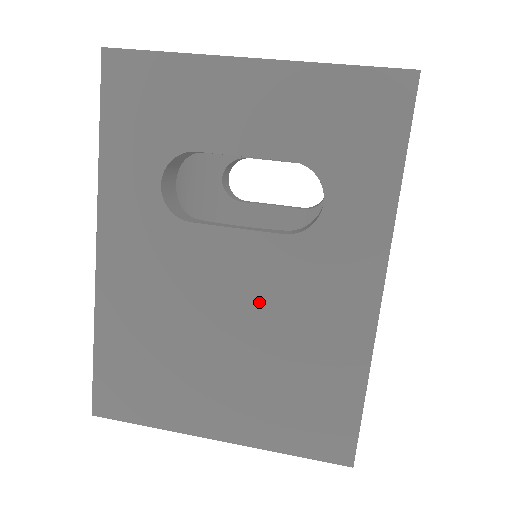
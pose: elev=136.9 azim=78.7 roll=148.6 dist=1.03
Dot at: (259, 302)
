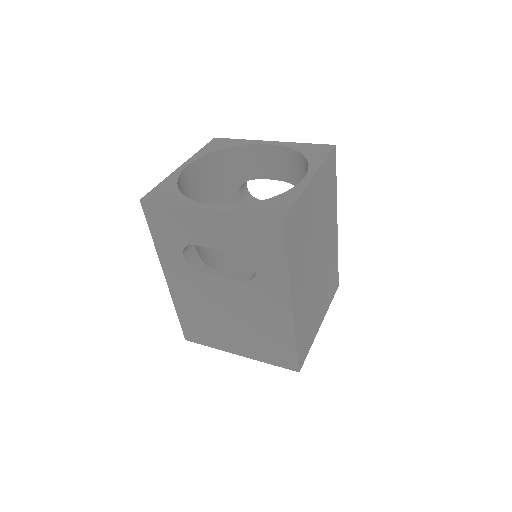
Dot at: (240, 306)
